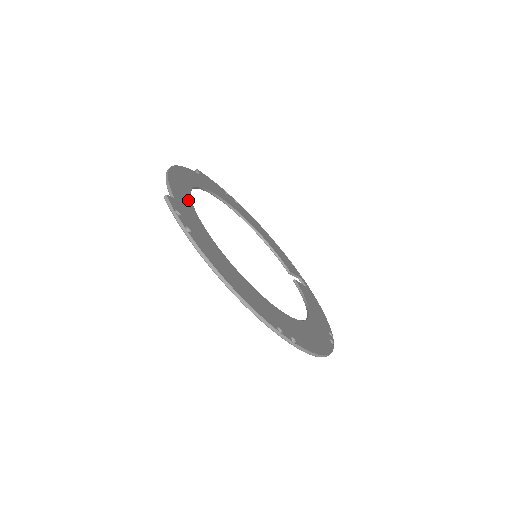
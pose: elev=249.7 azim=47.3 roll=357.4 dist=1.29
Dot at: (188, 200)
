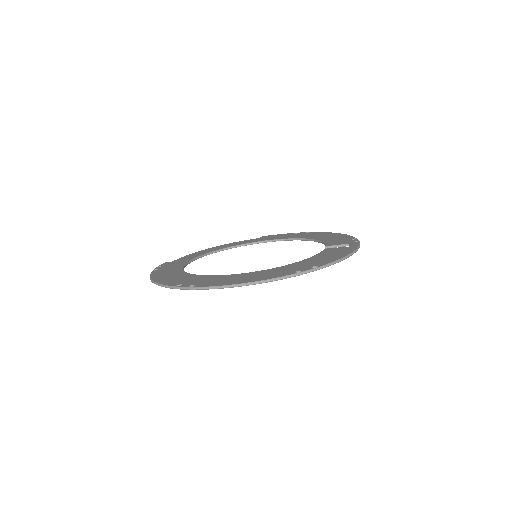
Dot at: (194, 257)
